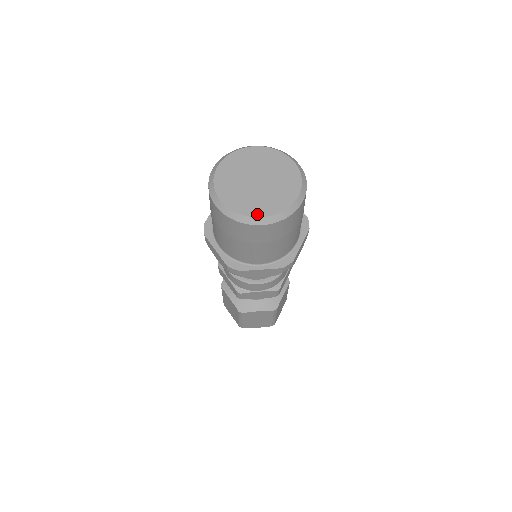
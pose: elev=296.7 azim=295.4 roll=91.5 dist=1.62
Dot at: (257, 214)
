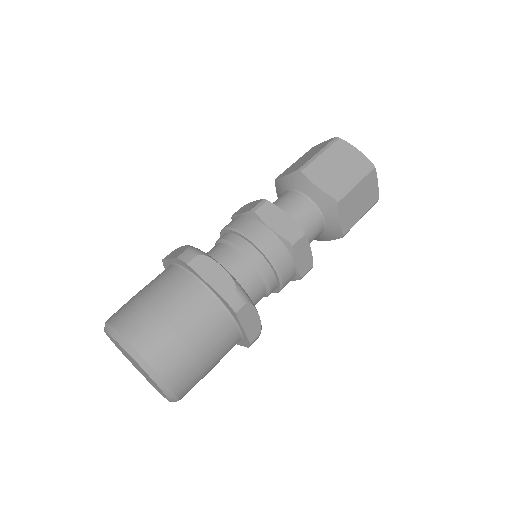
Dot at: occluded
